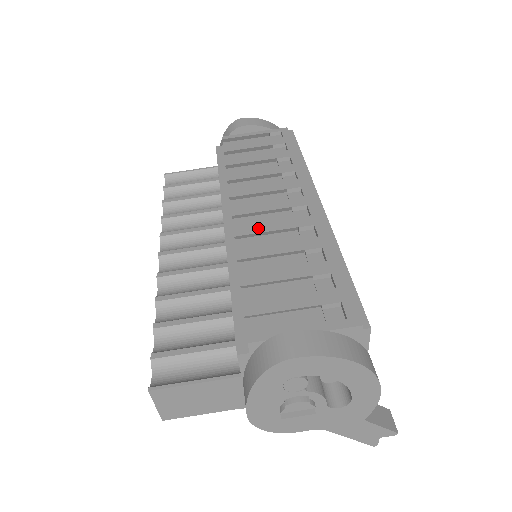
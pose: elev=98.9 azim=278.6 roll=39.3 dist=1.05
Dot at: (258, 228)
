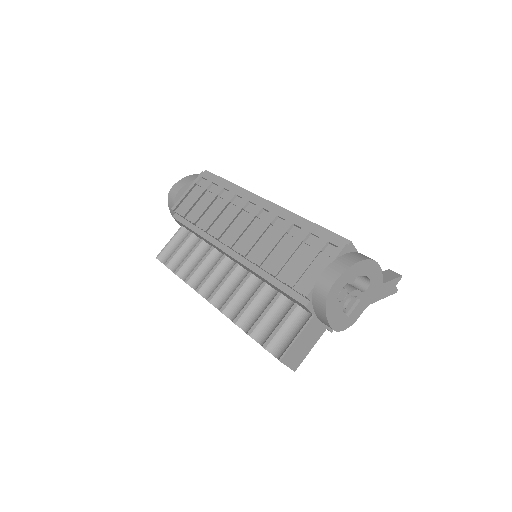
Dot at: (251, 242)
